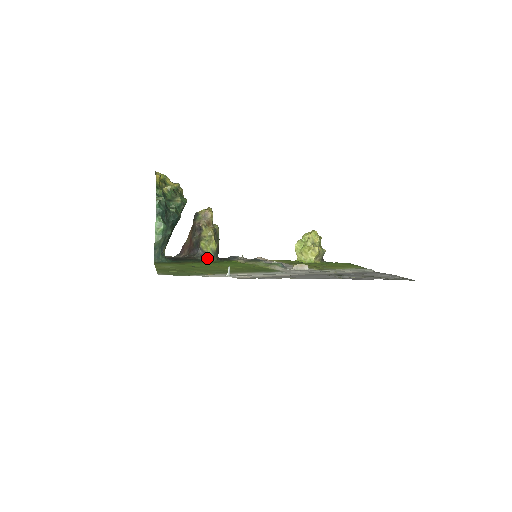
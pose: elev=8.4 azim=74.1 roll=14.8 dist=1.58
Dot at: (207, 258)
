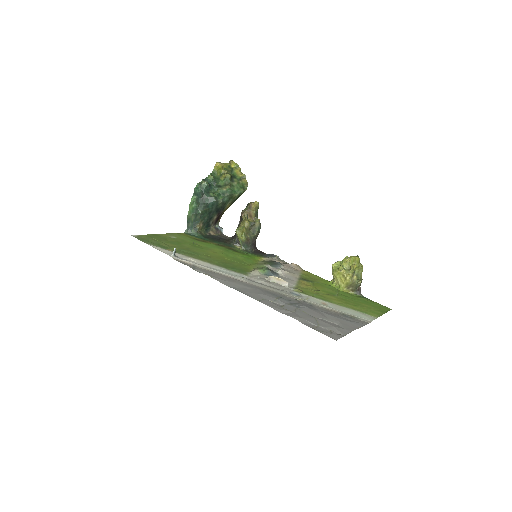
Dot at: occluded
